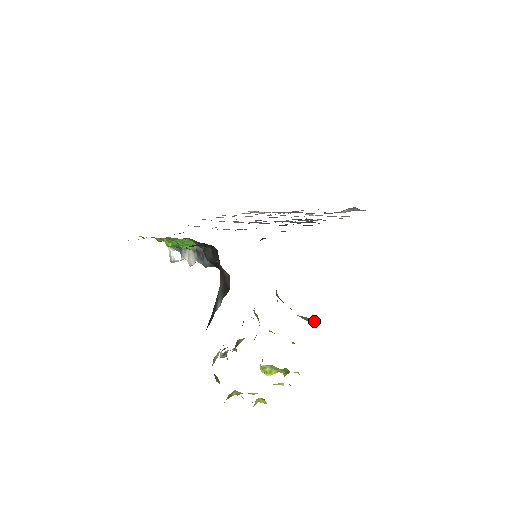
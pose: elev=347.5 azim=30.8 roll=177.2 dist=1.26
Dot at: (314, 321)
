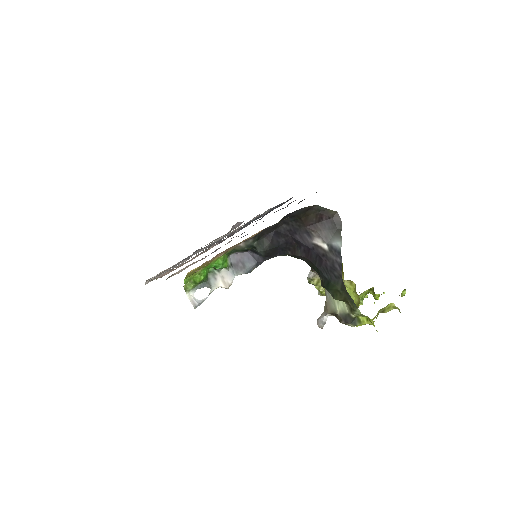
Dot at: occluded
